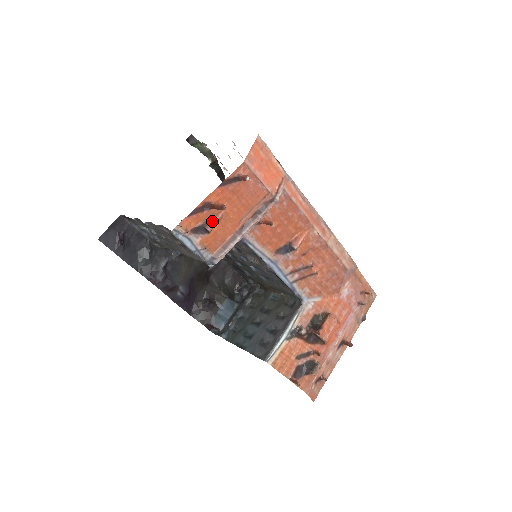
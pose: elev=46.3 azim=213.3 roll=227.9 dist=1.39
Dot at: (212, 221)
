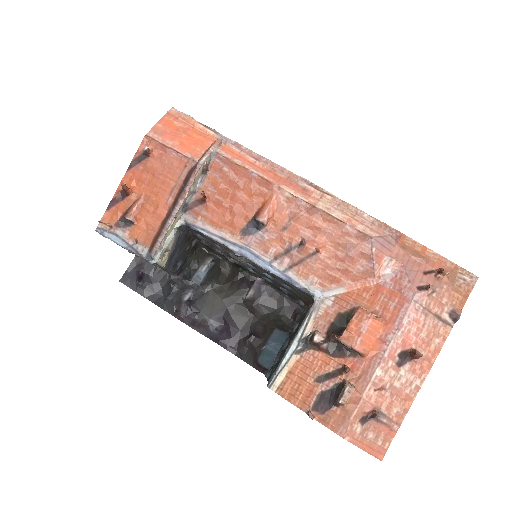
Dot at: (131, 208)
